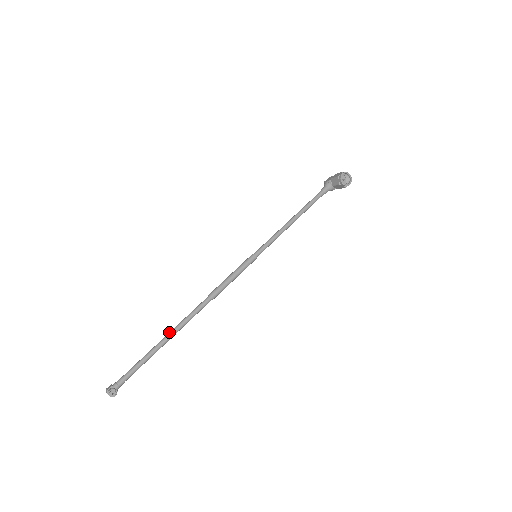
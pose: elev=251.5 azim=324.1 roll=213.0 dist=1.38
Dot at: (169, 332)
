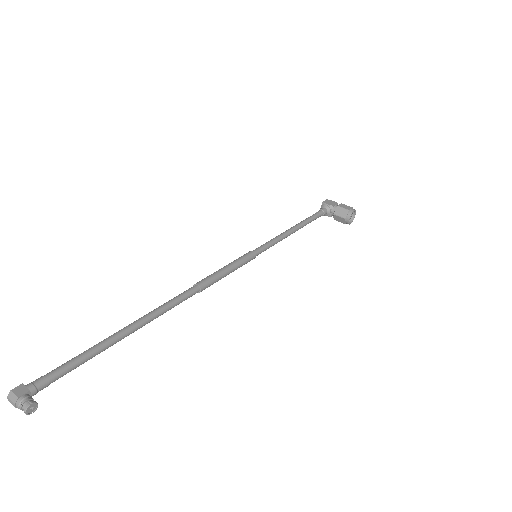
Dot at: (137, 320)
